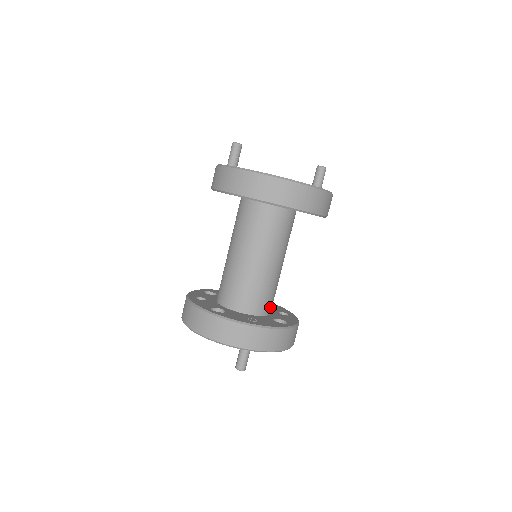
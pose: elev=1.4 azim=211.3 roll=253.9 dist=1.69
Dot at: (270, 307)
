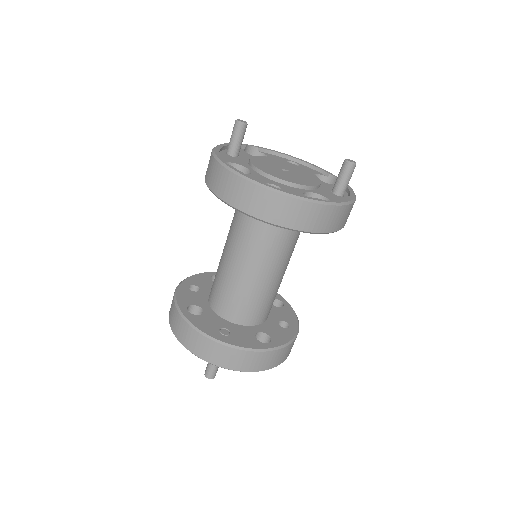
Dot at: (260, 317)
